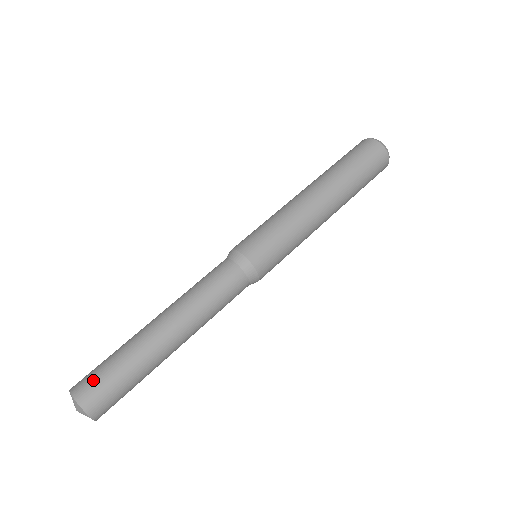
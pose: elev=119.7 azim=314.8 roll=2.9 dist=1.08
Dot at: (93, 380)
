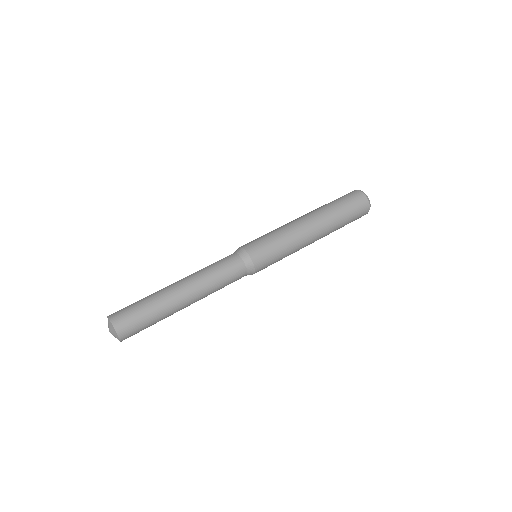
Dot at: (123, 308)
